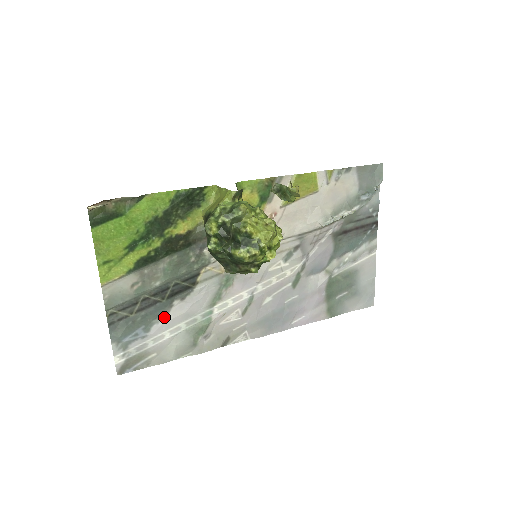
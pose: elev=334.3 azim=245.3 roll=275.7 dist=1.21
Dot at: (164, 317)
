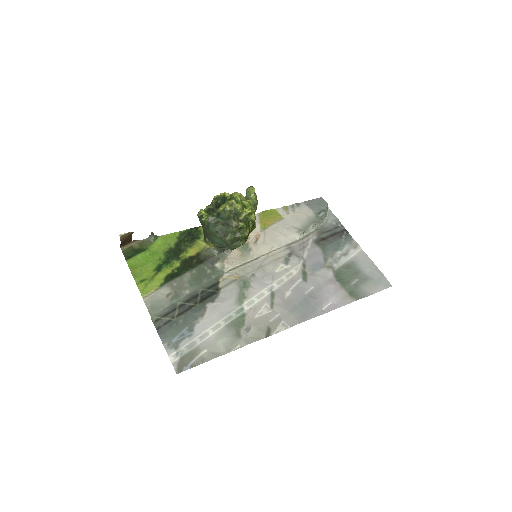
Dot at: (202, 317)
